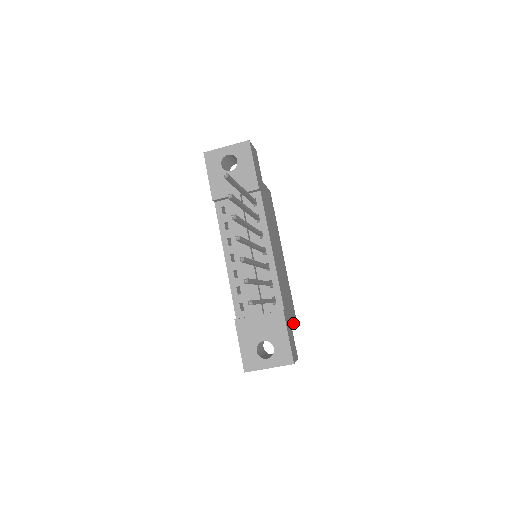
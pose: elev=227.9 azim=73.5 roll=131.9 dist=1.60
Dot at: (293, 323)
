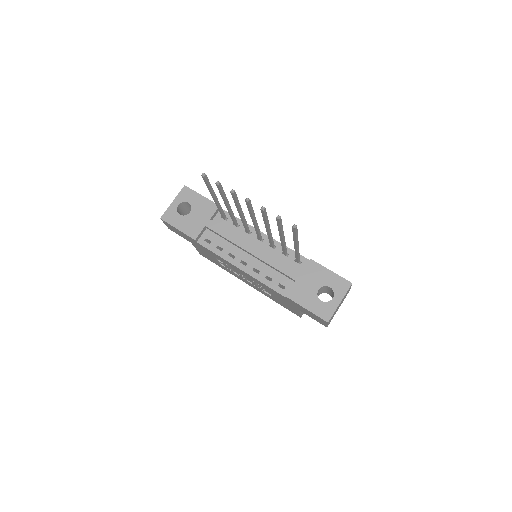
Dot at: occluded
